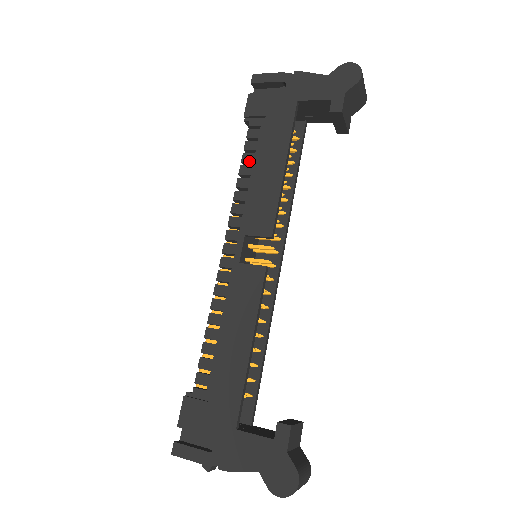
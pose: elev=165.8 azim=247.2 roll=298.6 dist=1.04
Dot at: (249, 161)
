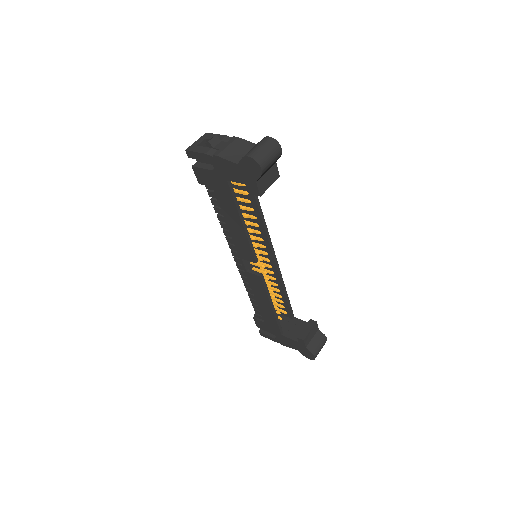
Dot at: (220, 214)
